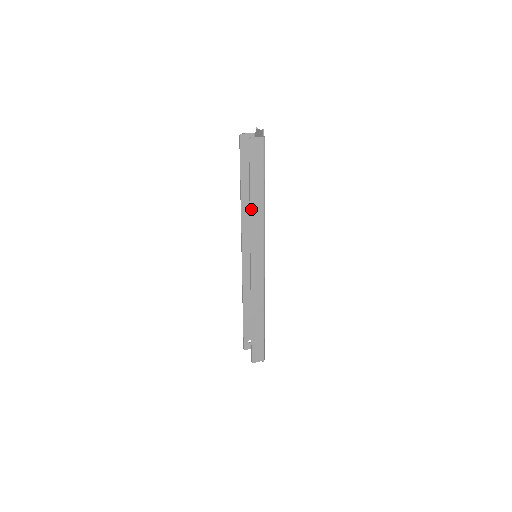
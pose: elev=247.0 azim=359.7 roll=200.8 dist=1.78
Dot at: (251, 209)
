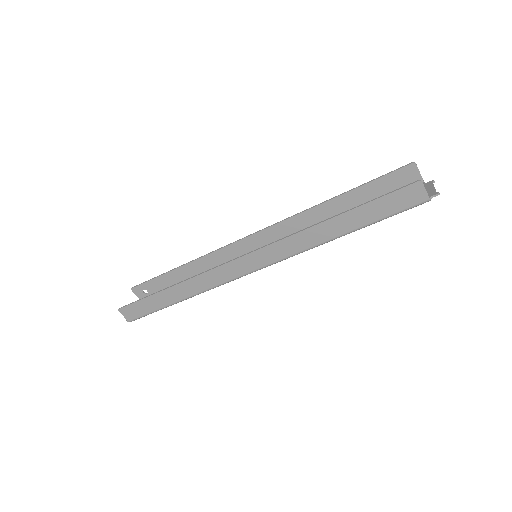
Dot at: (318, 225)
